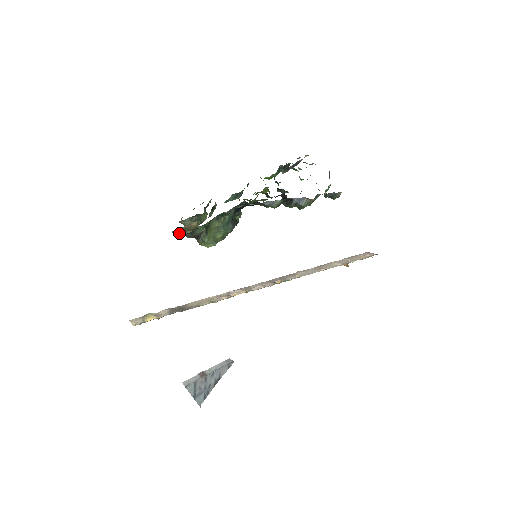
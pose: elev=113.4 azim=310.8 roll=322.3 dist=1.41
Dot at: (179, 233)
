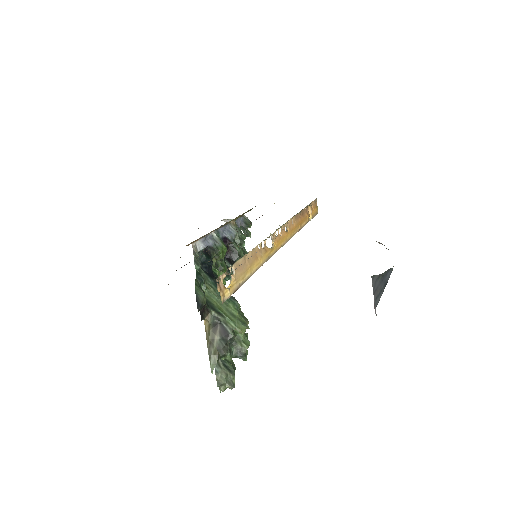
Dot at: (214, 358)
